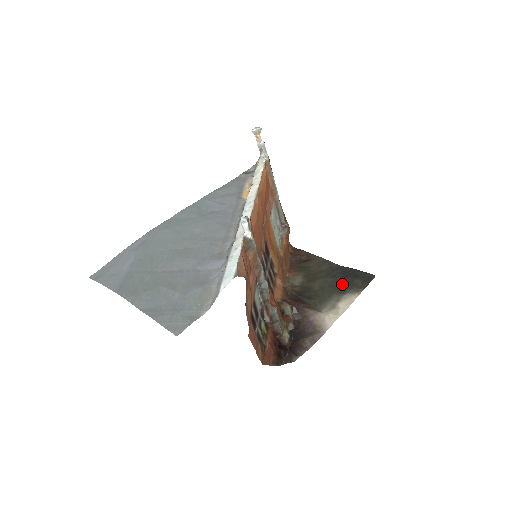
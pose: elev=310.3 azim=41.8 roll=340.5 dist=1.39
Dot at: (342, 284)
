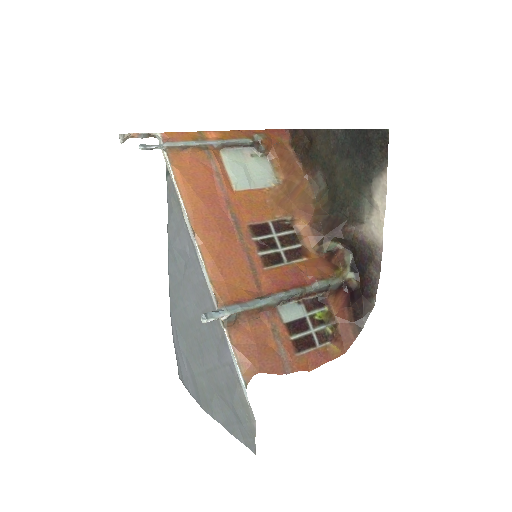
Dot at: (362, 165)
